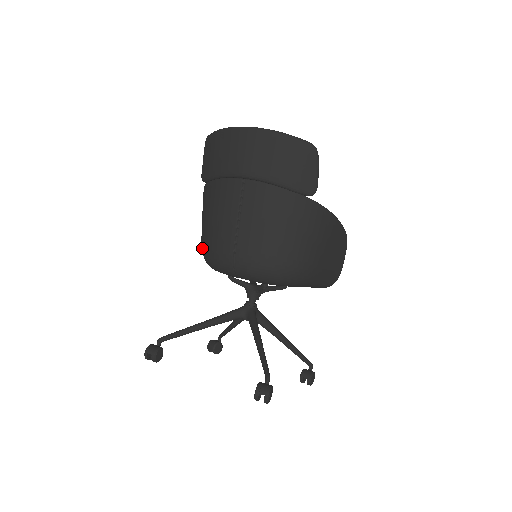
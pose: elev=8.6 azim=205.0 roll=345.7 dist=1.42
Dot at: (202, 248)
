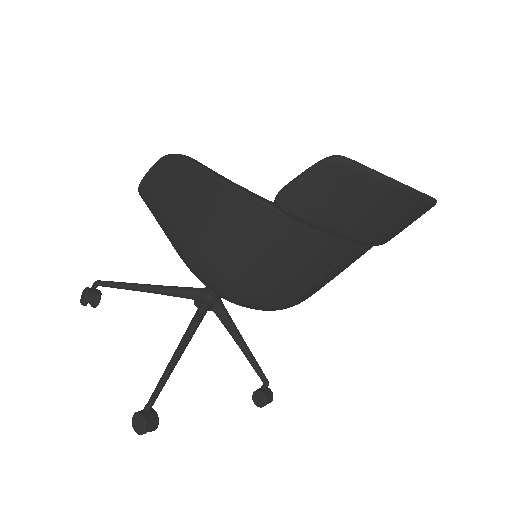
Dot at: (219, 280)
